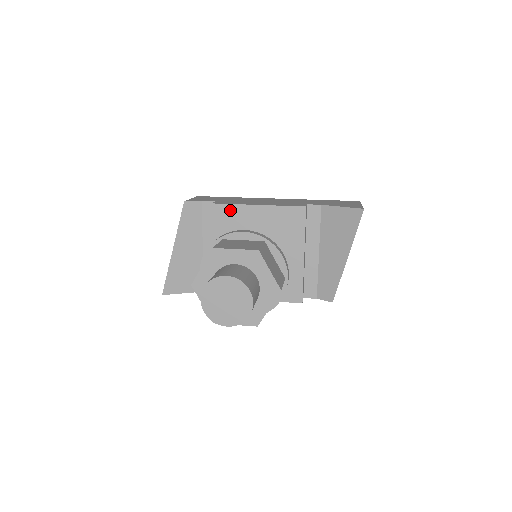
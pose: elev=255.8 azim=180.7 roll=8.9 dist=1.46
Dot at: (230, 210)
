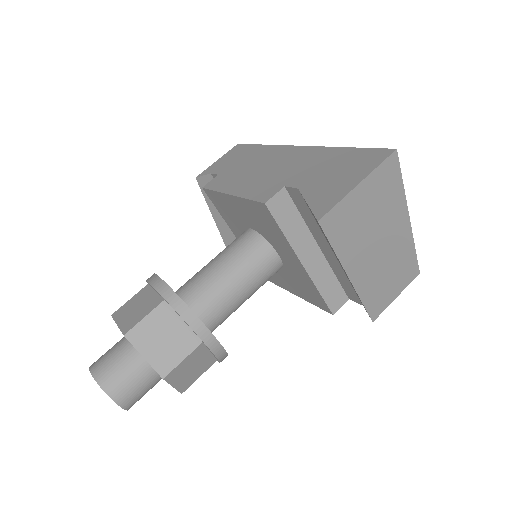
Dot at: (217, 197)
